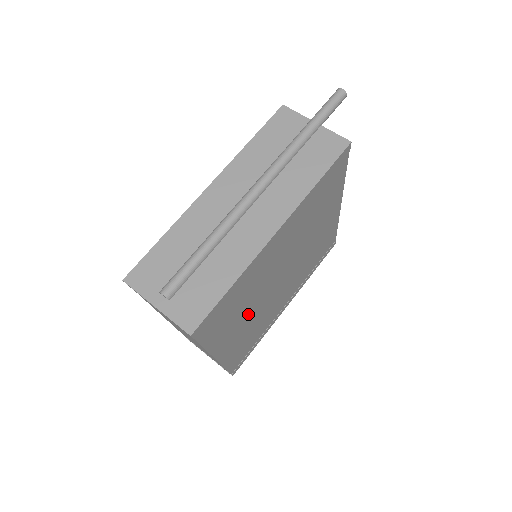
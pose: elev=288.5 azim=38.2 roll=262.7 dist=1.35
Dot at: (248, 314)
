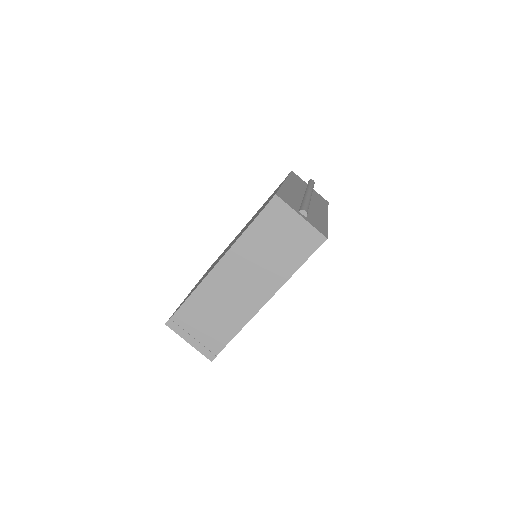
Dot at: occluded
